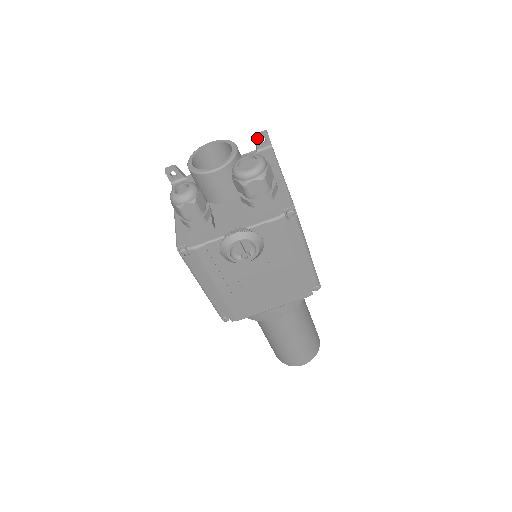
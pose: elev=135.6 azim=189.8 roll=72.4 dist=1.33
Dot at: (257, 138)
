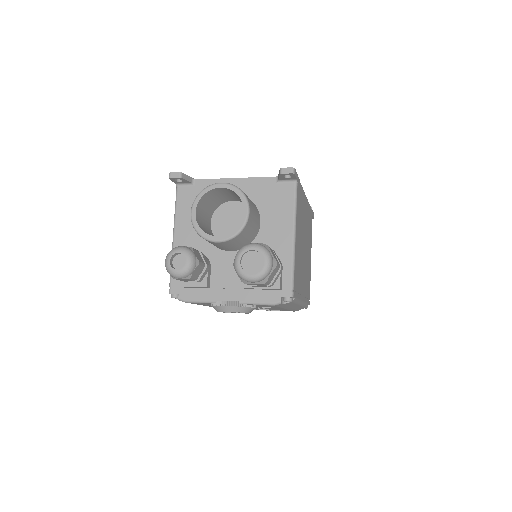
Dot at: (281, 174)
